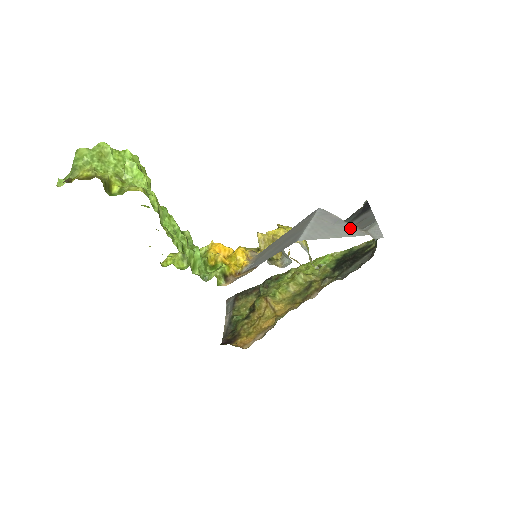
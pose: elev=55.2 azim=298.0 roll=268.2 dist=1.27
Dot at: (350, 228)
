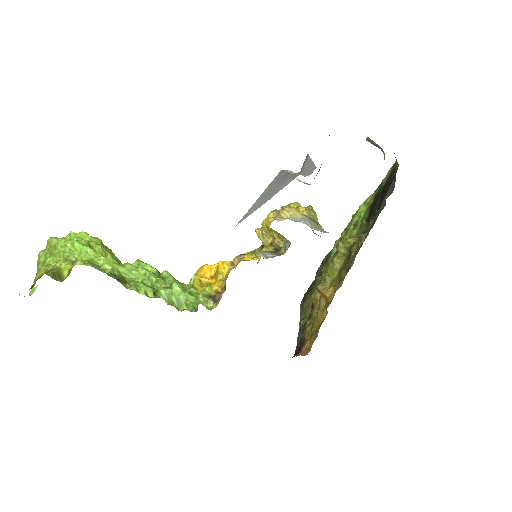
Dot at: (287, 179)
